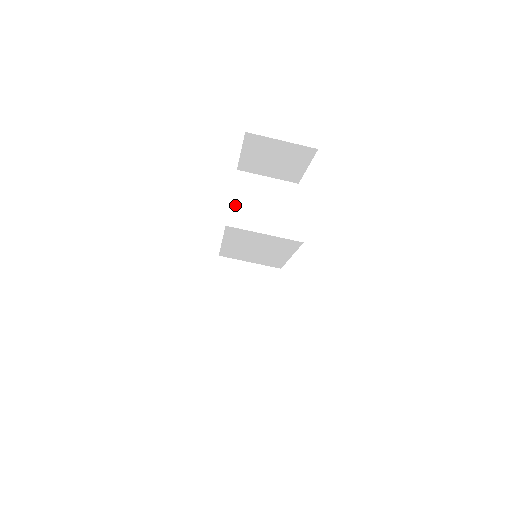
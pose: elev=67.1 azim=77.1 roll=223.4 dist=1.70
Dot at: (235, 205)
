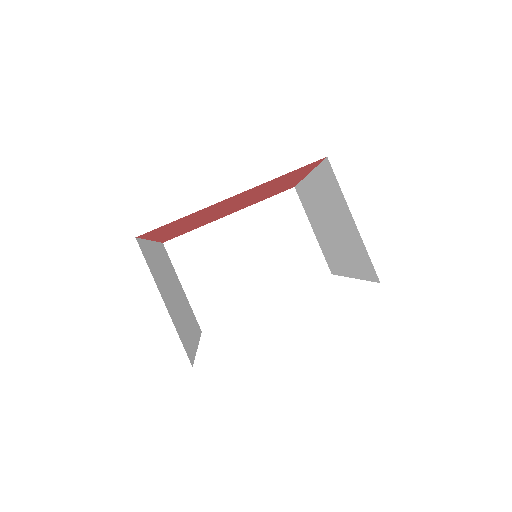
Dot at: occluded
